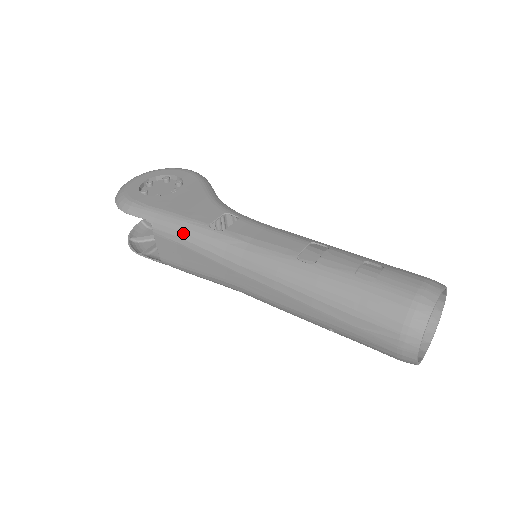
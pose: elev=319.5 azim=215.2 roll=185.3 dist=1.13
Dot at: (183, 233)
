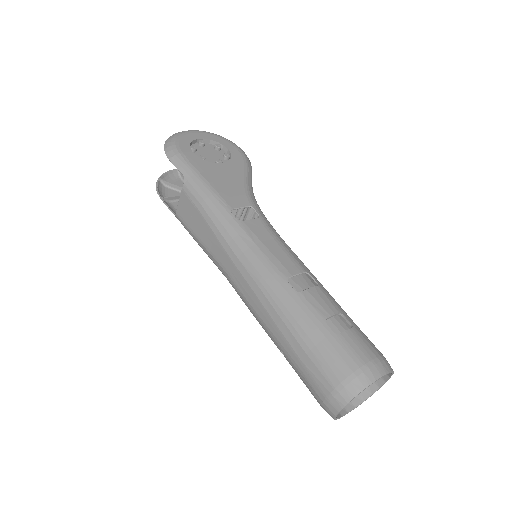
Dot at: (206, 204)
